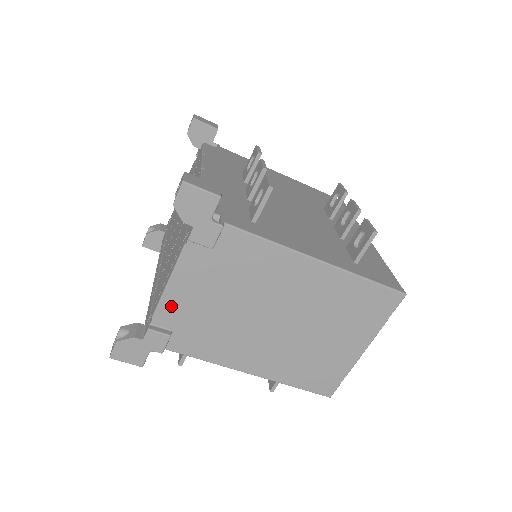
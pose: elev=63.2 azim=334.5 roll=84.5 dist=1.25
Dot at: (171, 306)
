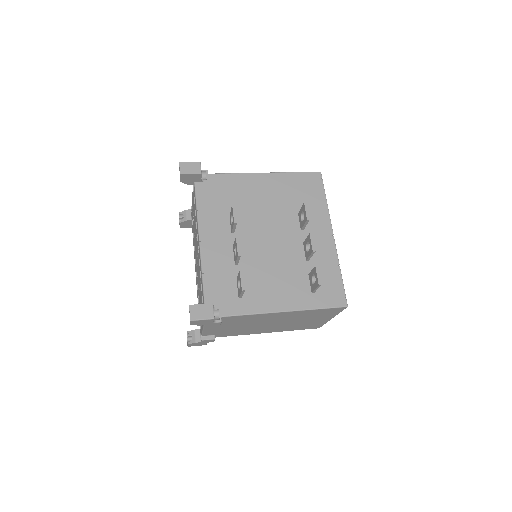
Dot at: (209, 332)
